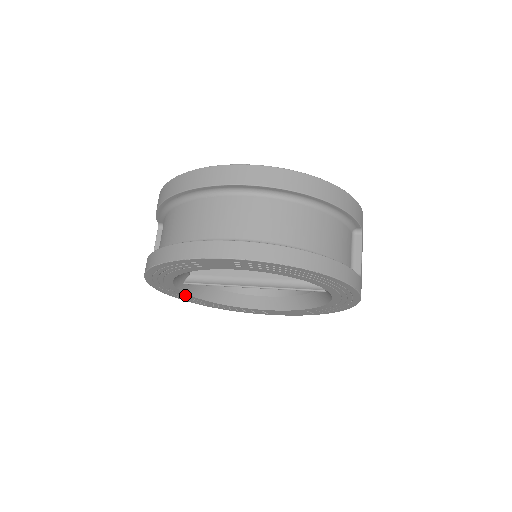
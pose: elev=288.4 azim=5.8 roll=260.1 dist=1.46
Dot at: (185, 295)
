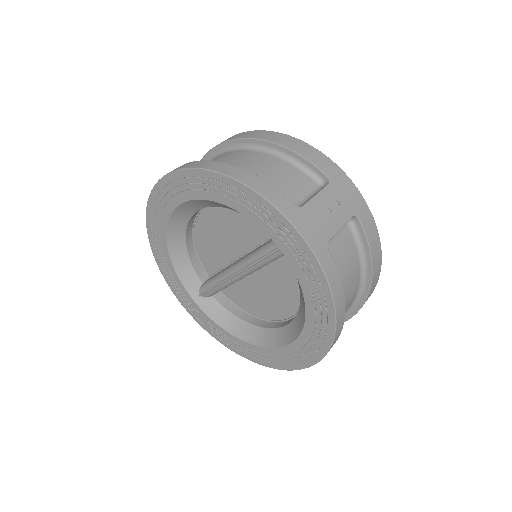
Dot at: (210, 321)
